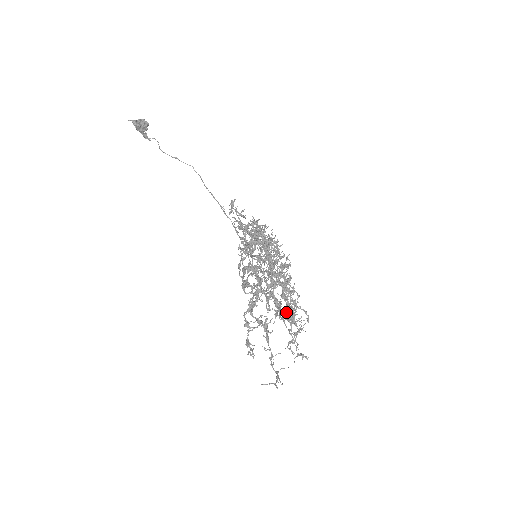
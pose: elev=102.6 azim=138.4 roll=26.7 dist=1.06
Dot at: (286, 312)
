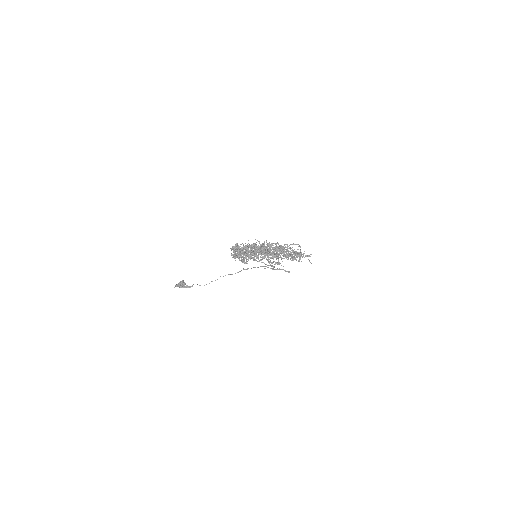
Dot at: occluded
